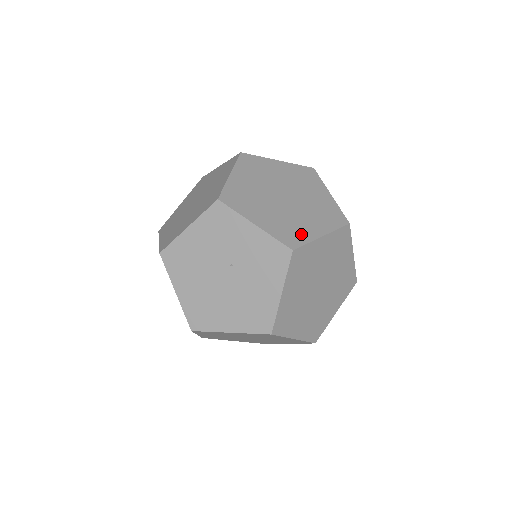
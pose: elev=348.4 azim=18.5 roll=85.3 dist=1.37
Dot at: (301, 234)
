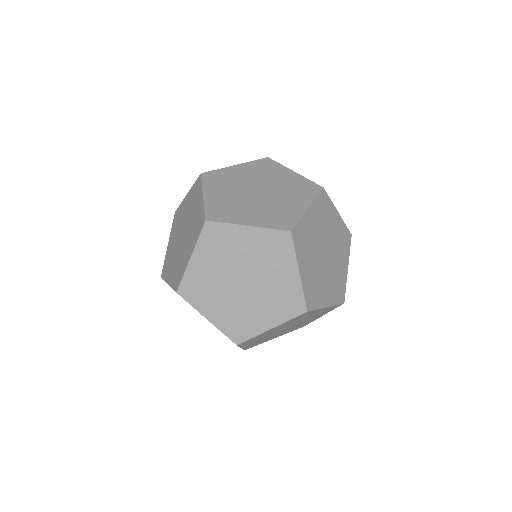
Dot at: occluded
